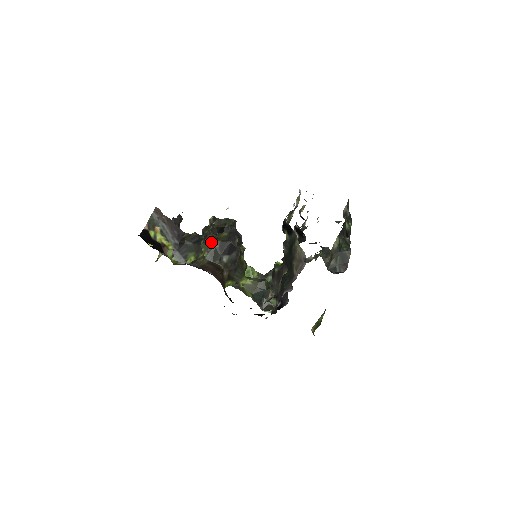
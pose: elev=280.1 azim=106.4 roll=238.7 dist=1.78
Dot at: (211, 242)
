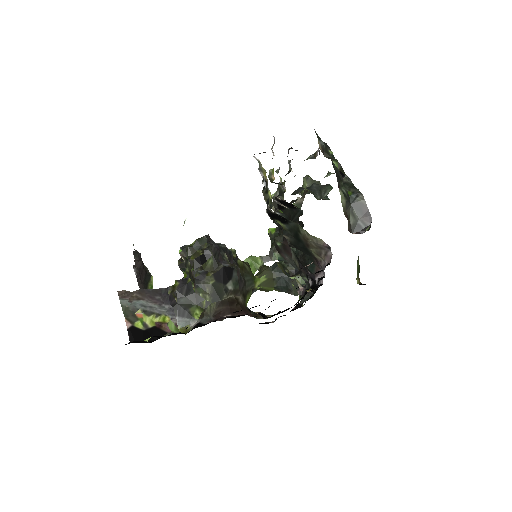
Dot at: (203, 282)
